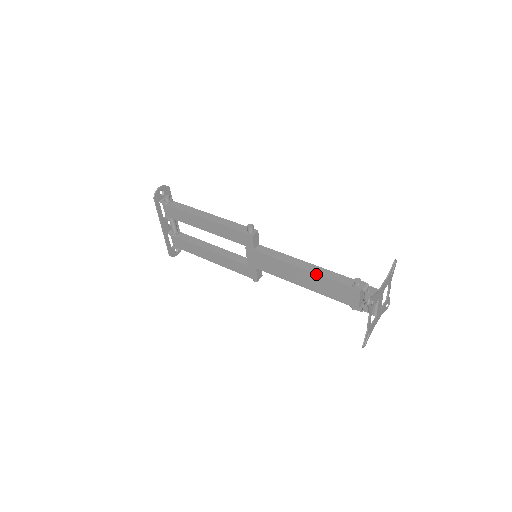
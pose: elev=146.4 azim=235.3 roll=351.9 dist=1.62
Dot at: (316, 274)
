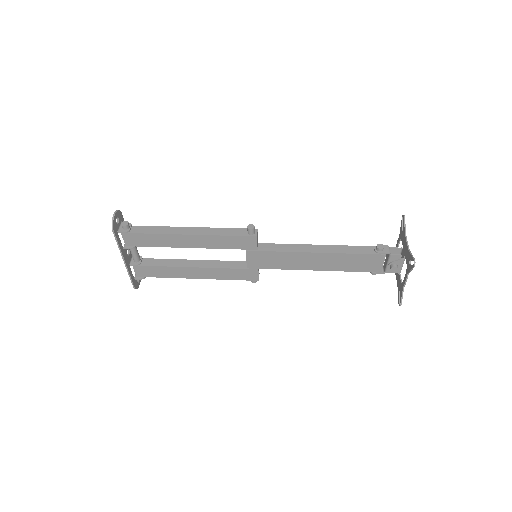
Dot at: (336, 254)
